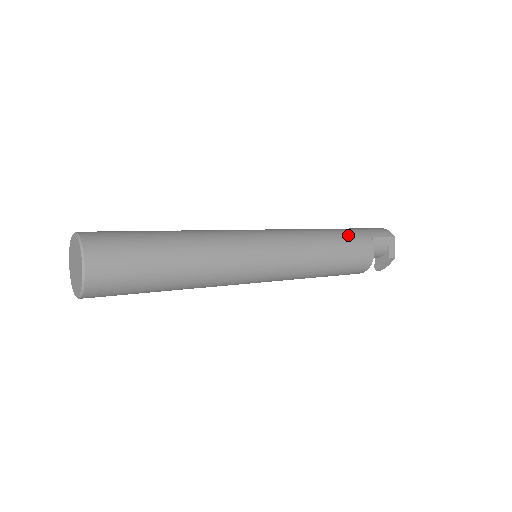
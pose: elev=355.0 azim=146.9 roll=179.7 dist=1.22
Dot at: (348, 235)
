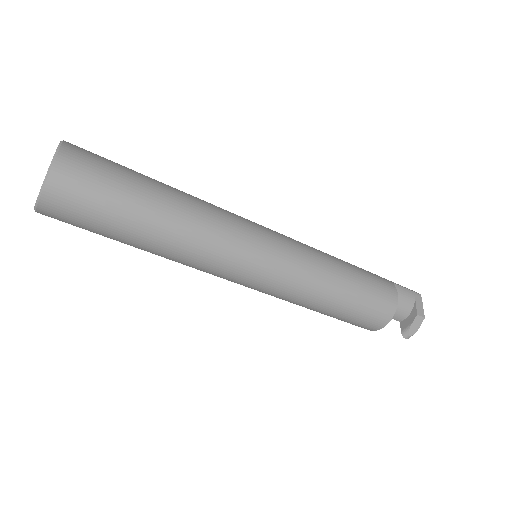
Dot at: (364, 270)
